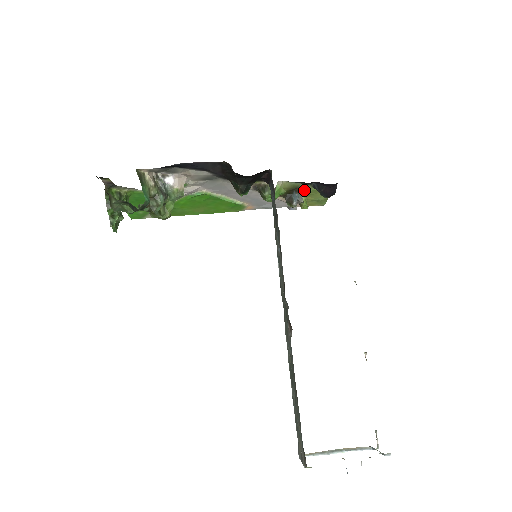
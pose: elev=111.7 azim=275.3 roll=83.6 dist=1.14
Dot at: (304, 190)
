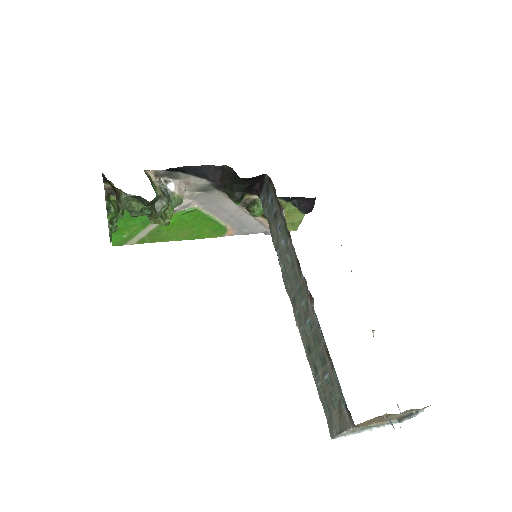
Dot at: (285, 208)
